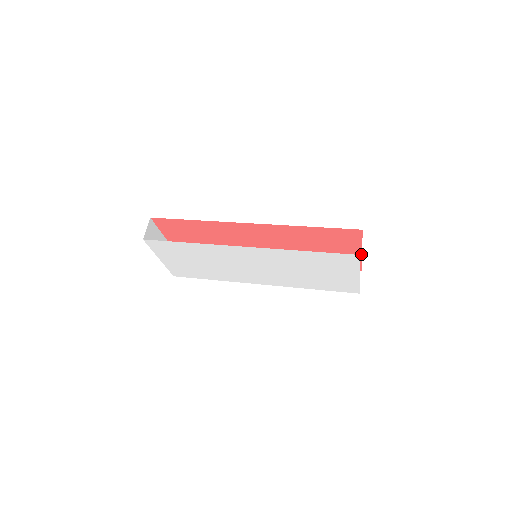
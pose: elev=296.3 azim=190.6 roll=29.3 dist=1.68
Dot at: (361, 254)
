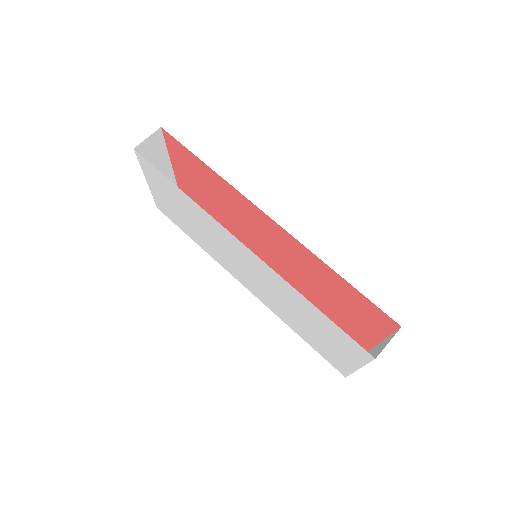
Dot at: (379, 341)
